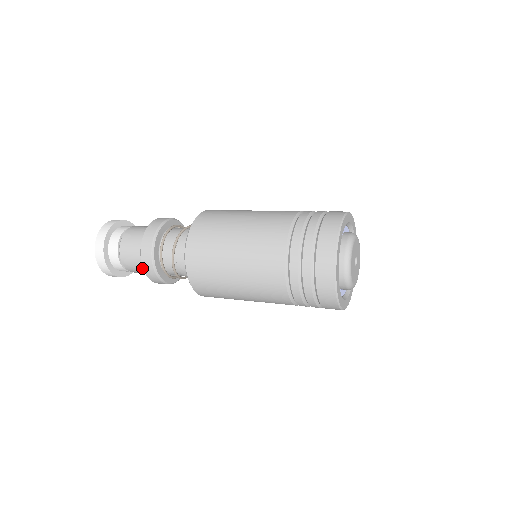
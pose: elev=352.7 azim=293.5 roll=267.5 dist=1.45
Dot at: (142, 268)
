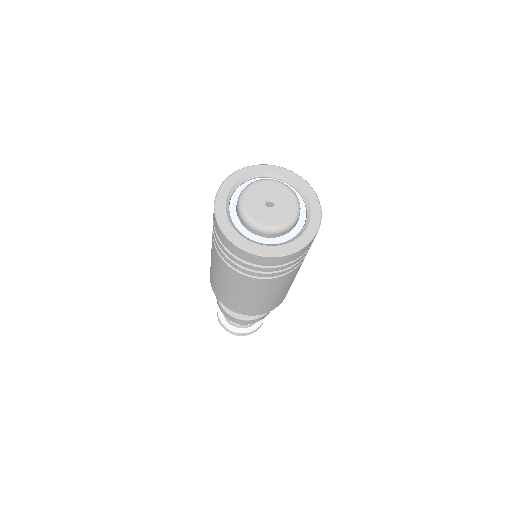
Dot at: occluded
